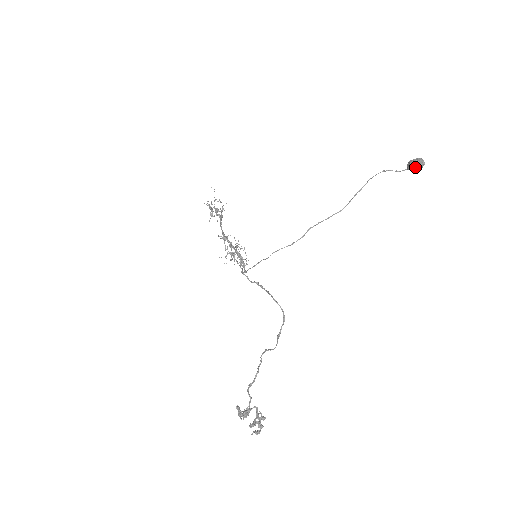
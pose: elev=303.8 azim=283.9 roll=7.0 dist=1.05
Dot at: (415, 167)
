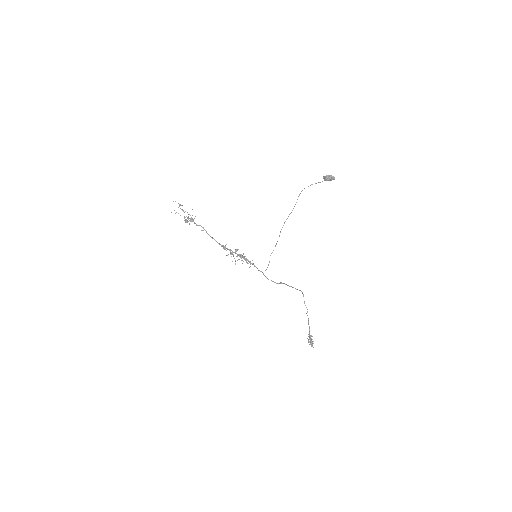
Dot at: occluded
